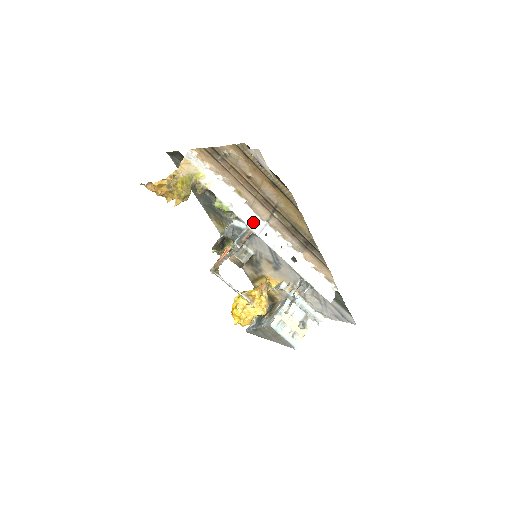
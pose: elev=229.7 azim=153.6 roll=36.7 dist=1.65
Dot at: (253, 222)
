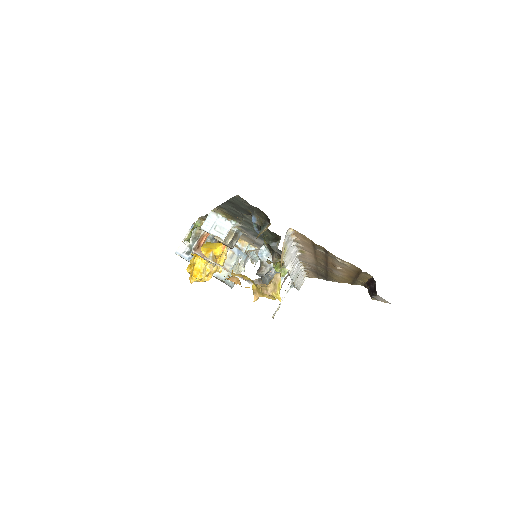
Dot at: (293, 266)
